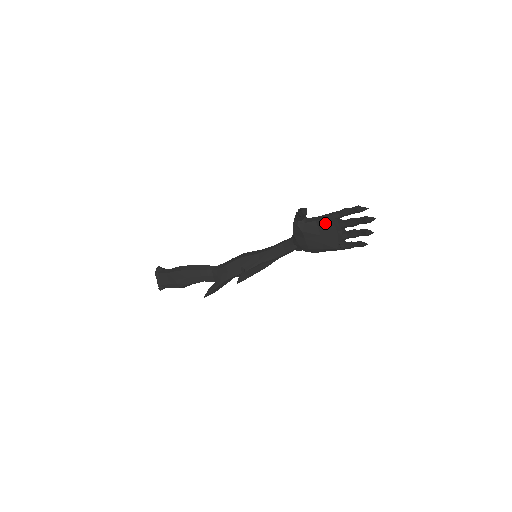
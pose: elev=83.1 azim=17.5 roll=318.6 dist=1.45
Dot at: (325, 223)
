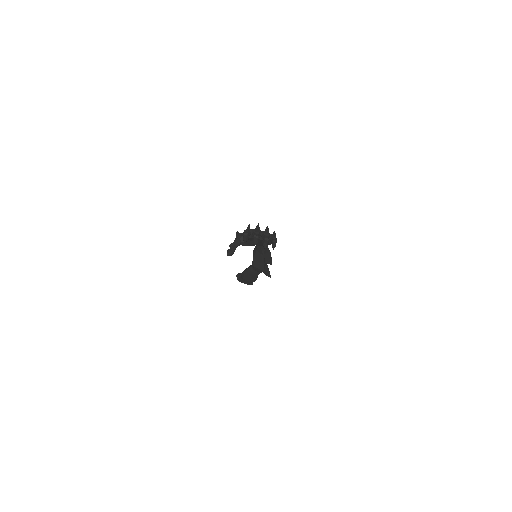
Dot at: (249, 239)
